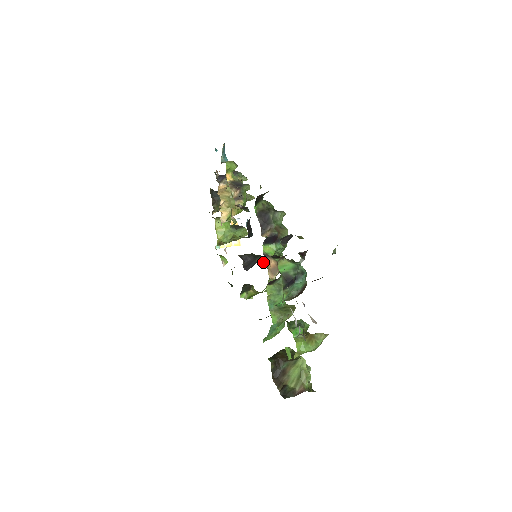
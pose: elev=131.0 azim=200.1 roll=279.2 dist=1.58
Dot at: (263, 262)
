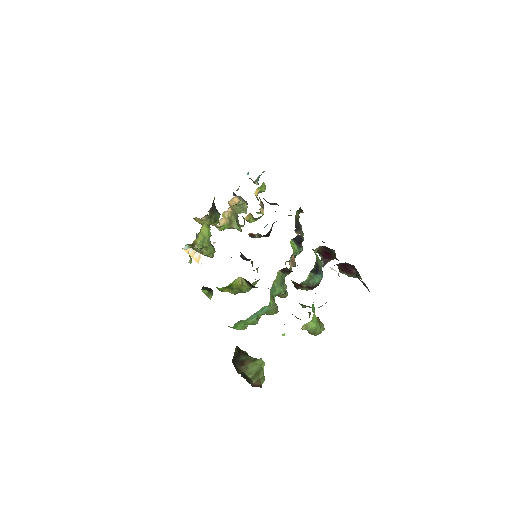
Dot at: occluded
